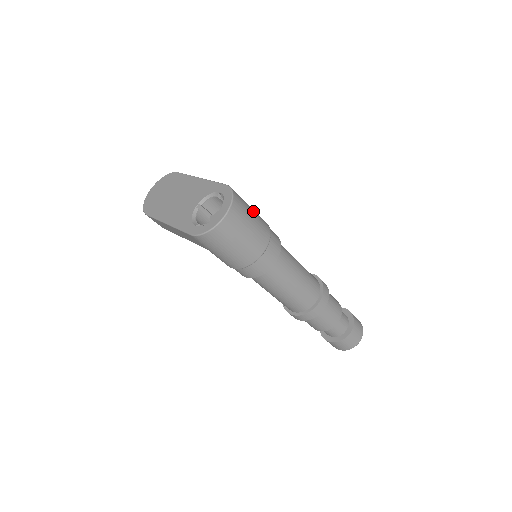
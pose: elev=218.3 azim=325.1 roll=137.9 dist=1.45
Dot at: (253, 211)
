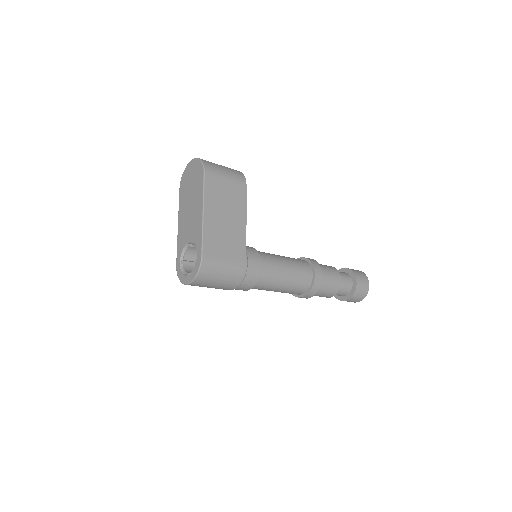
Dot at: (225, 272)
